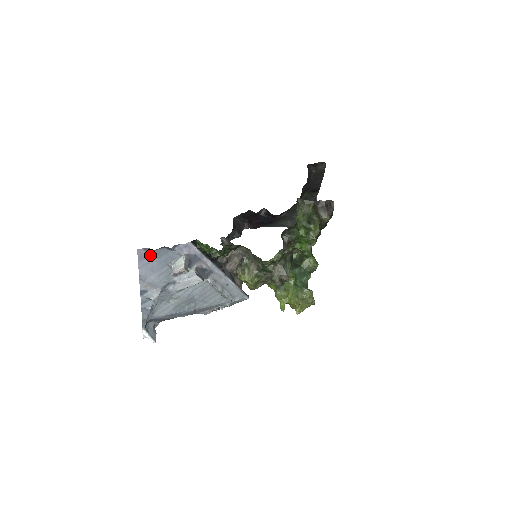
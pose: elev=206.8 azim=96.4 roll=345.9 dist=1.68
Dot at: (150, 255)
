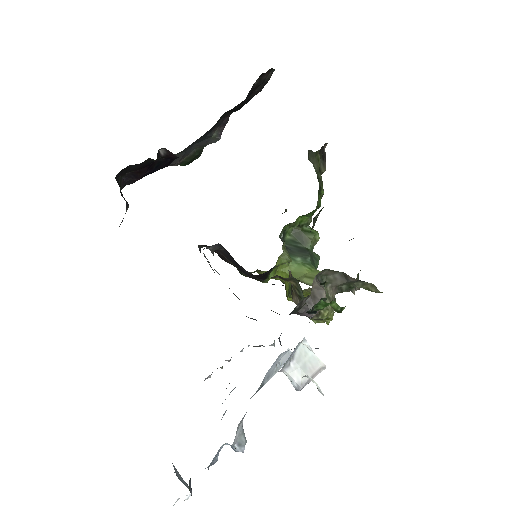
Dot at: occluded
